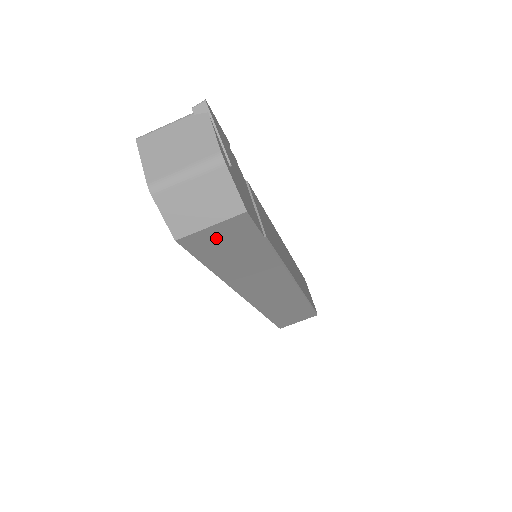
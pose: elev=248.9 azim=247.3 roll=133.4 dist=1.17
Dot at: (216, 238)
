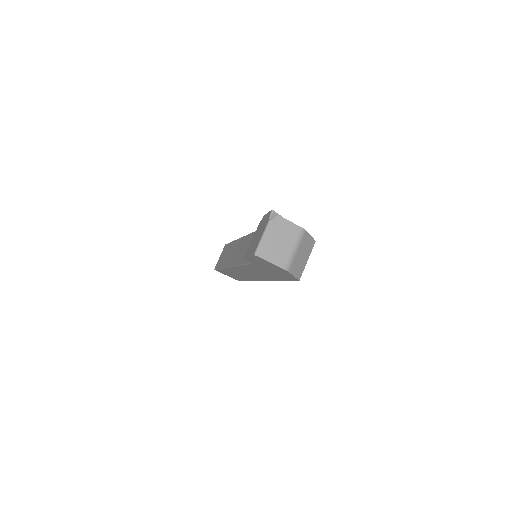
Dot at: occluded
